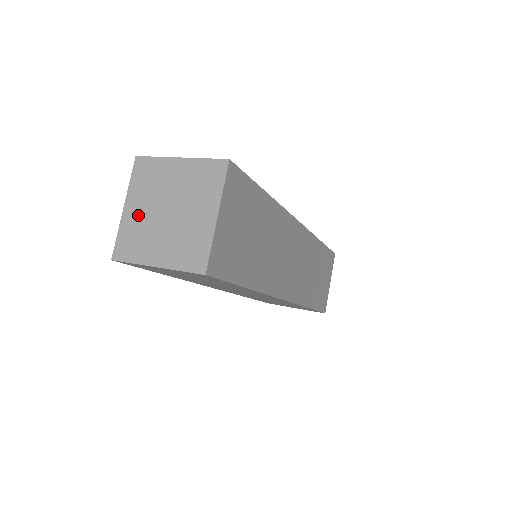
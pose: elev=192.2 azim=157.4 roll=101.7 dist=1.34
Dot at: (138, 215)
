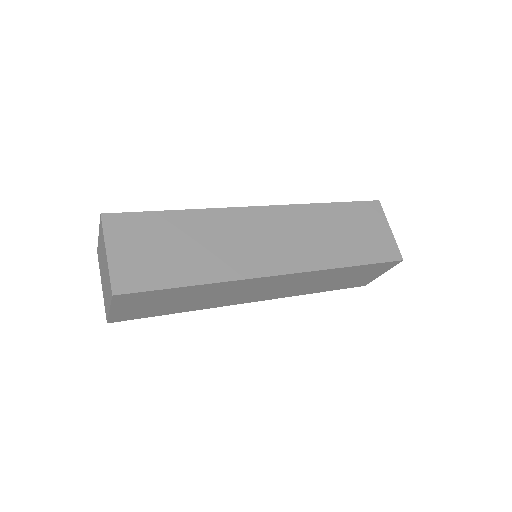
Dot at: (103, 285)
